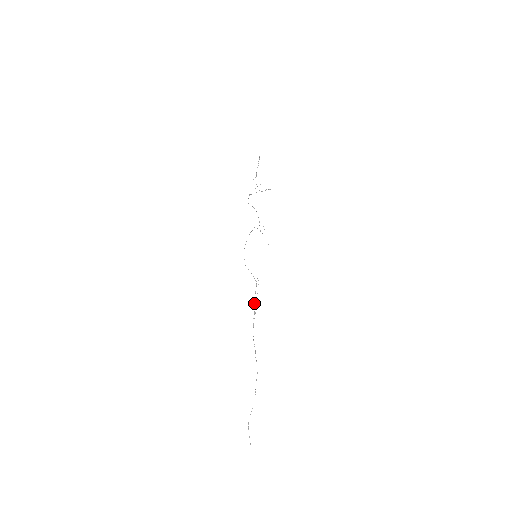
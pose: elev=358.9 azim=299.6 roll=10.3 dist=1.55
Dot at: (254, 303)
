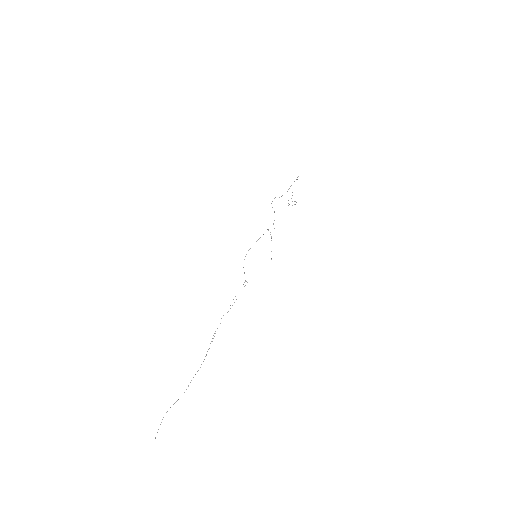
Dot at: (233, 299)
